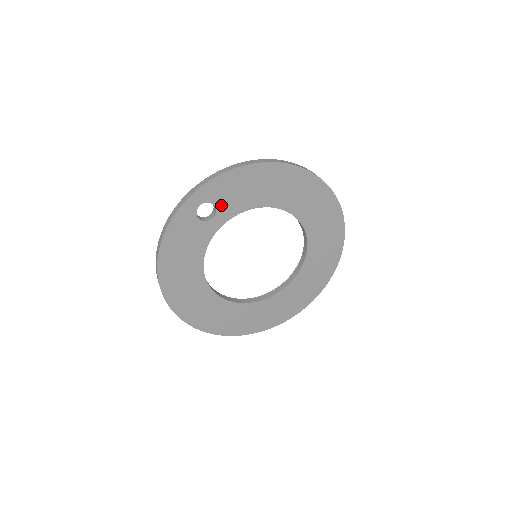
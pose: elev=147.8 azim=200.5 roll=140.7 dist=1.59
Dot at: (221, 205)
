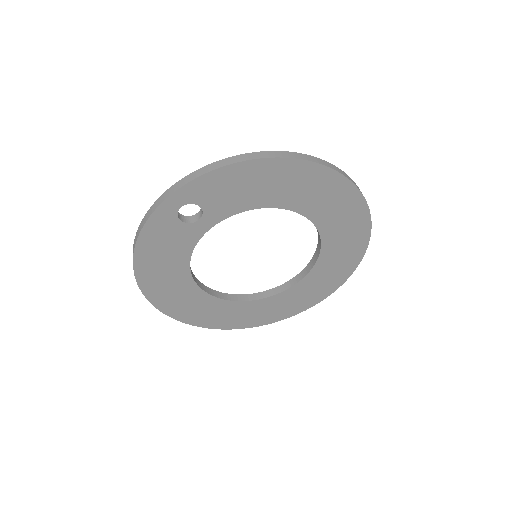
Dot at: (209, 206)
